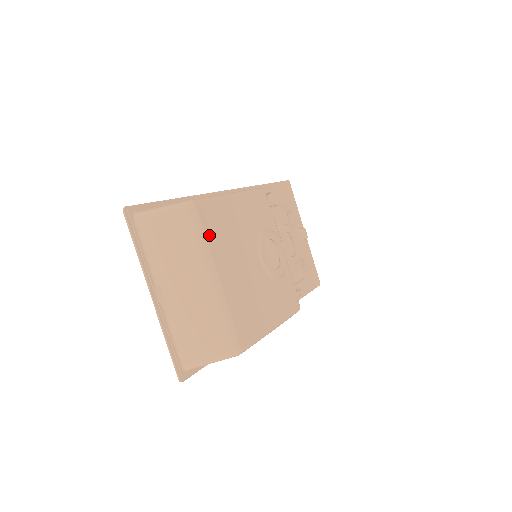
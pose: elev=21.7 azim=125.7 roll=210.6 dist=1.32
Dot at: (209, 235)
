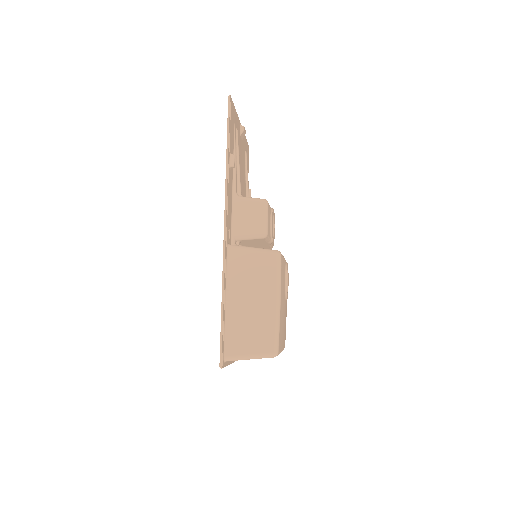
Dot at: occluded
